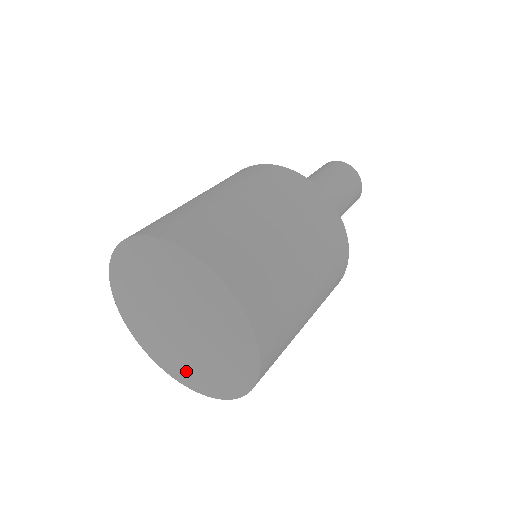
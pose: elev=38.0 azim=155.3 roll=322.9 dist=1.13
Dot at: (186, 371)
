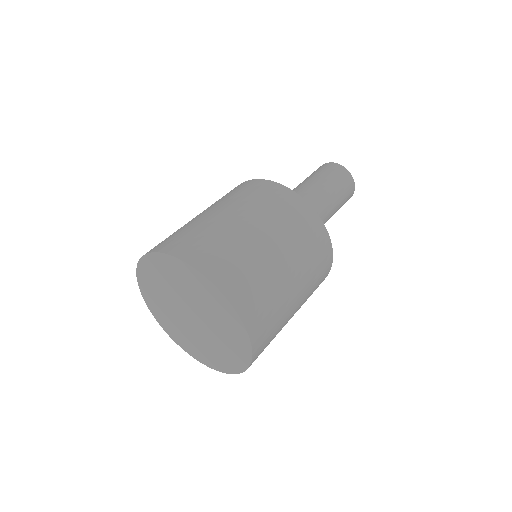
Dot at: (206, 355)
